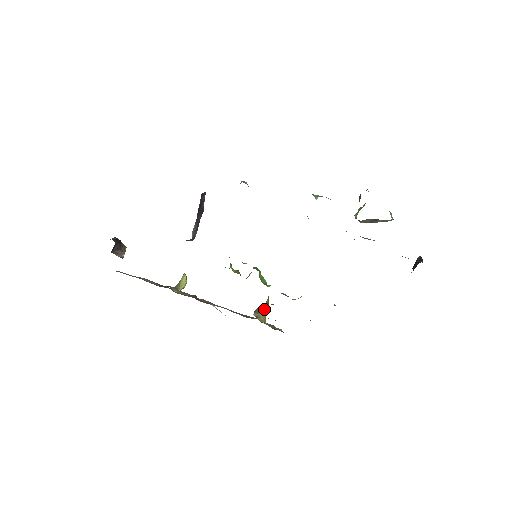
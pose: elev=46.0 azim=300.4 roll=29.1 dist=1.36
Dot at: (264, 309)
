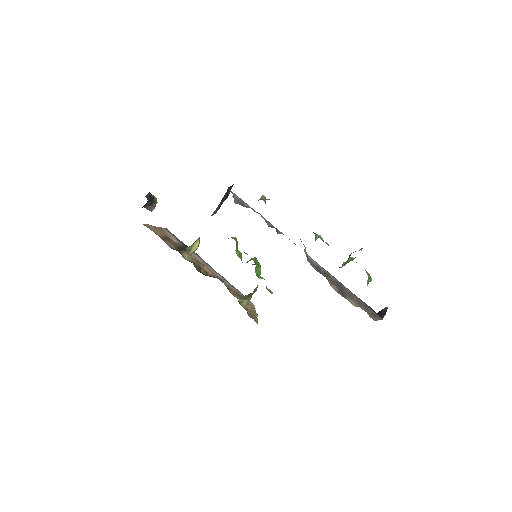
Dot at: (250, 296)
